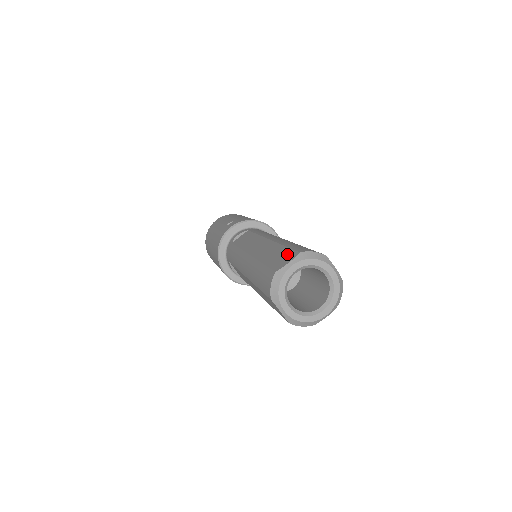
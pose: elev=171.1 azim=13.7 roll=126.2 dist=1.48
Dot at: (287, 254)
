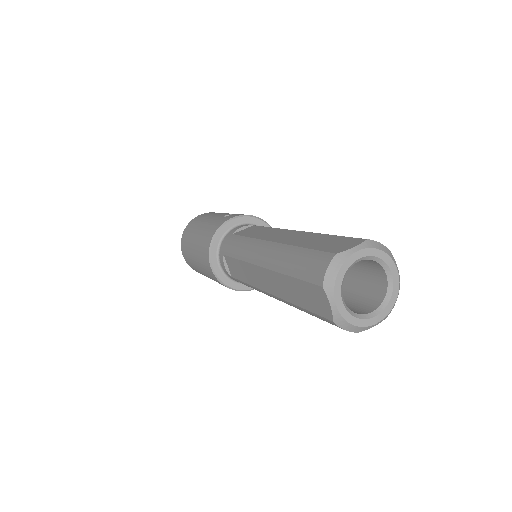
Dot at: (344, 240)
